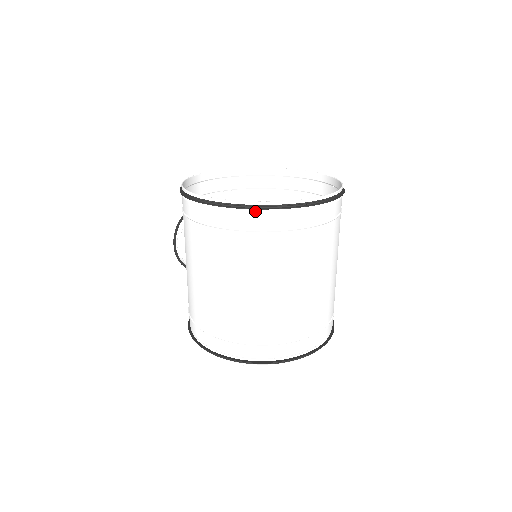
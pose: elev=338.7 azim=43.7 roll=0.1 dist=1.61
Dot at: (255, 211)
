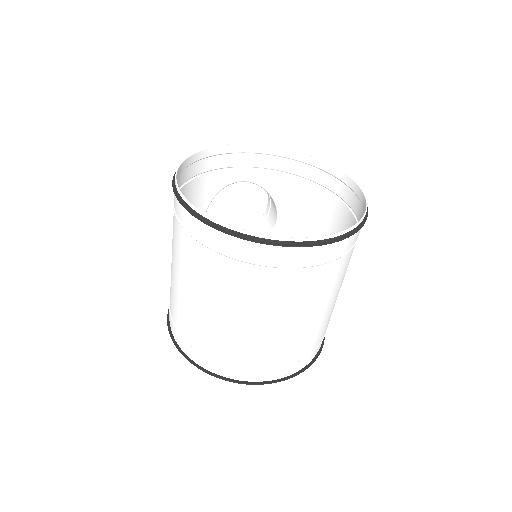
Dot at: (209, 226)
